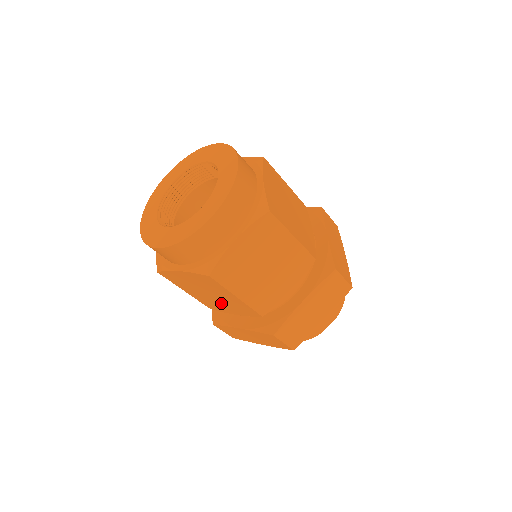
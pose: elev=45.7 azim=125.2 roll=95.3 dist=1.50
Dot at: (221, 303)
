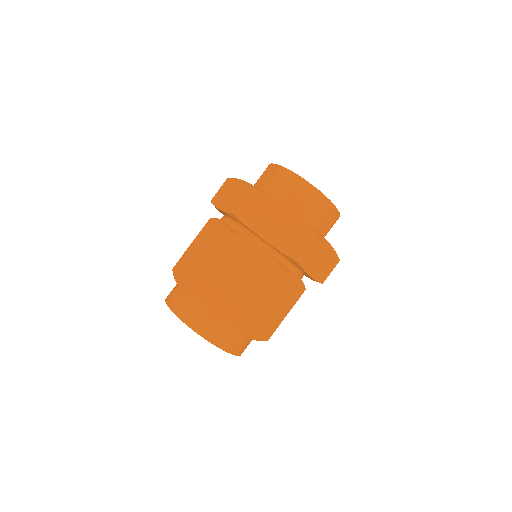
Dot at: occluded
